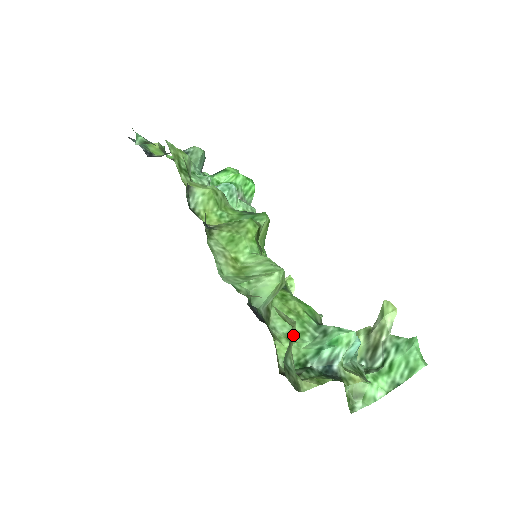
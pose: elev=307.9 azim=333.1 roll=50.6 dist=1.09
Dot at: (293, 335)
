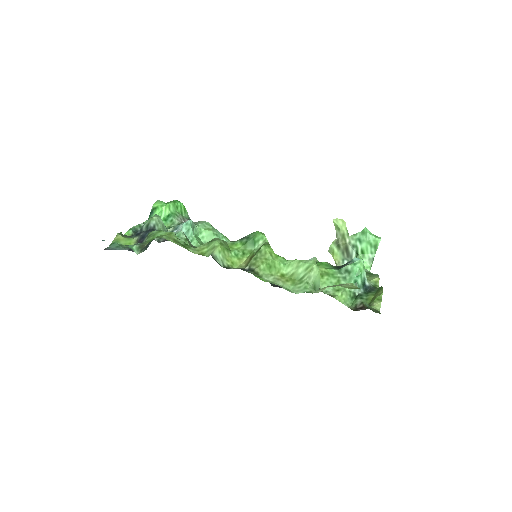
Dot at: occluded
